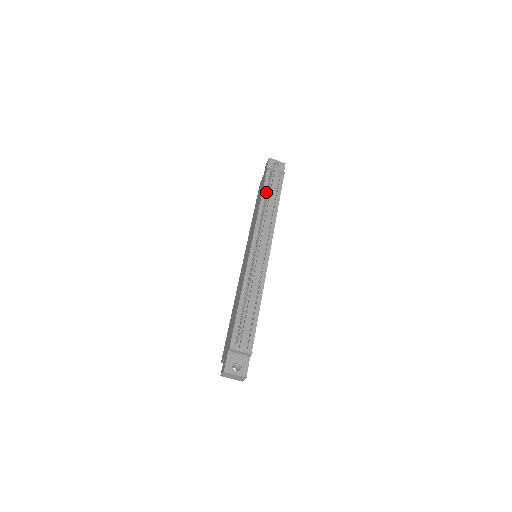
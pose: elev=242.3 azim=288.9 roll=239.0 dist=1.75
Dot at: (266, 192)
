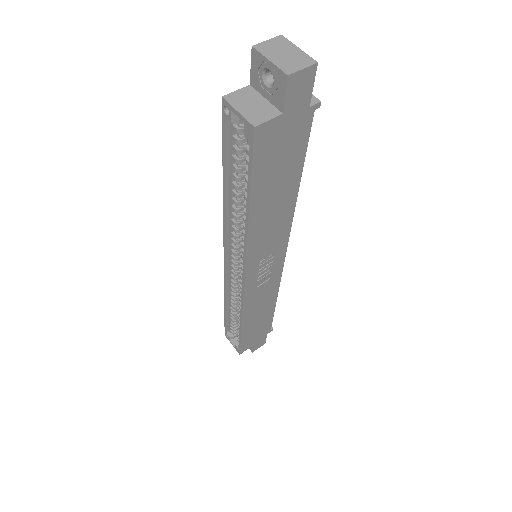
Dot at: occluded
